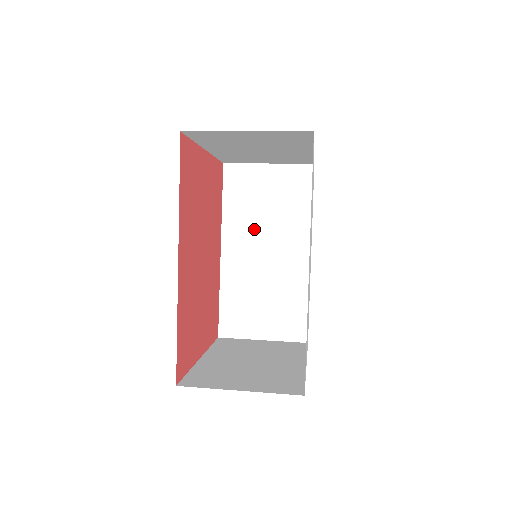
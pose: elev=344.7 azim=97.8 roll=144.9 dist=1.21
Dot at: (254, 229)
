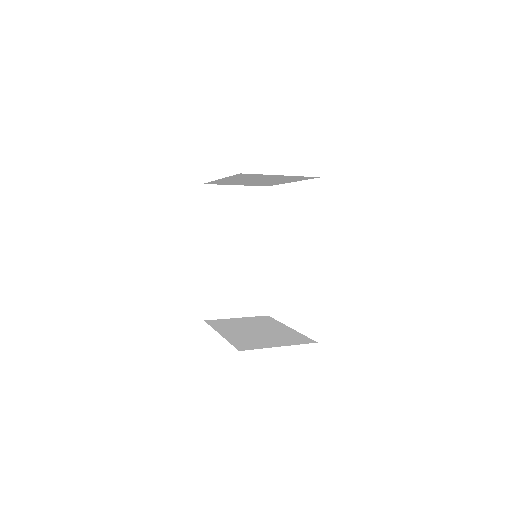
Dot at: (228, 235)
